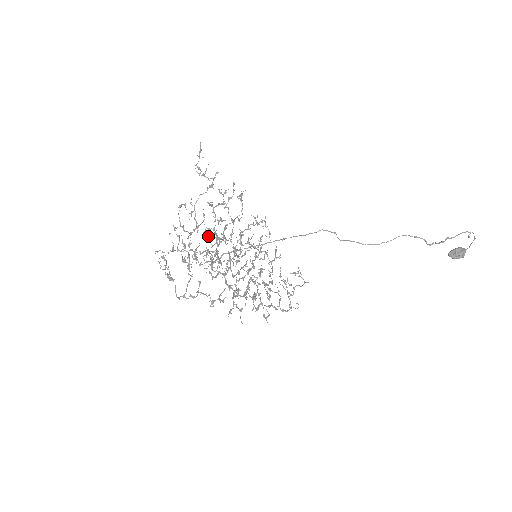
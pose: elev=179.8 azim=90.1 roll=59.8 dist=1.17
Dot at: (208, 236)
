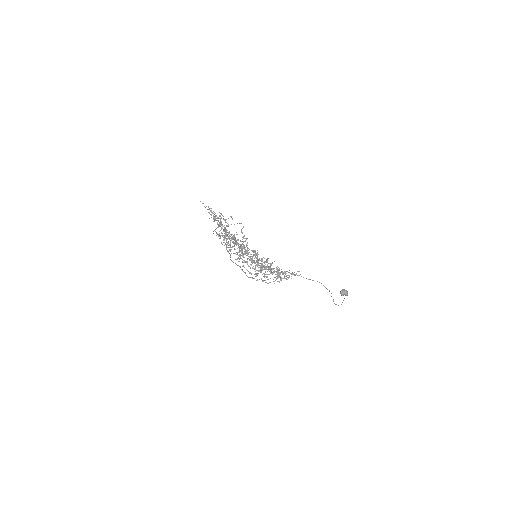
Dot at: (226, 234)
